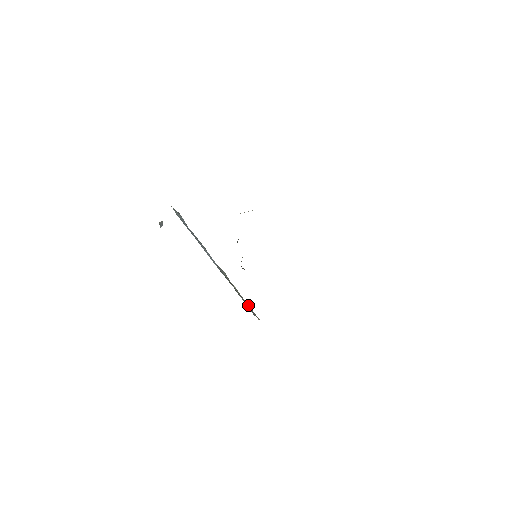
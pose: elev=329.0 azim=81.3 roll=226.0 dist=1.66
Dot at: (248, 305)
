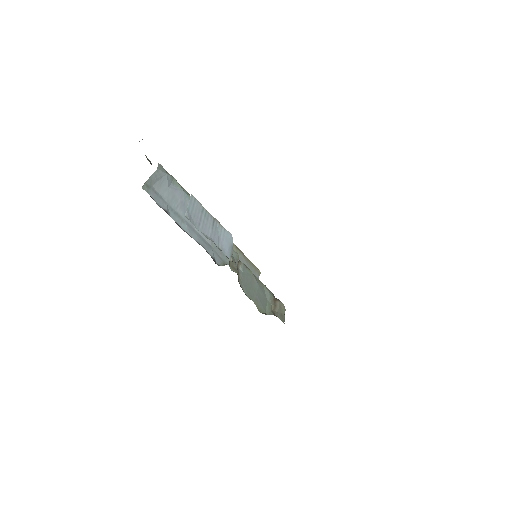
Dot at: (247, 266)
